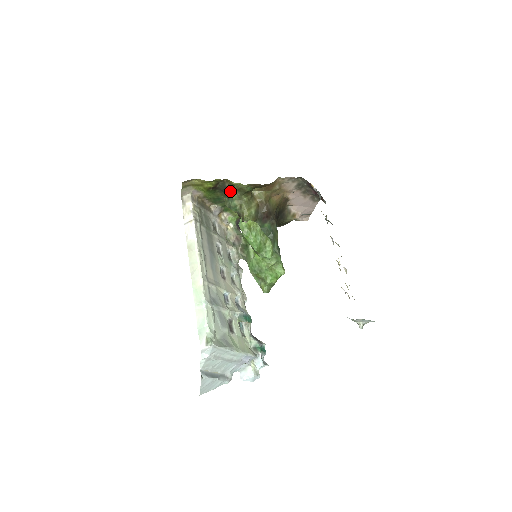
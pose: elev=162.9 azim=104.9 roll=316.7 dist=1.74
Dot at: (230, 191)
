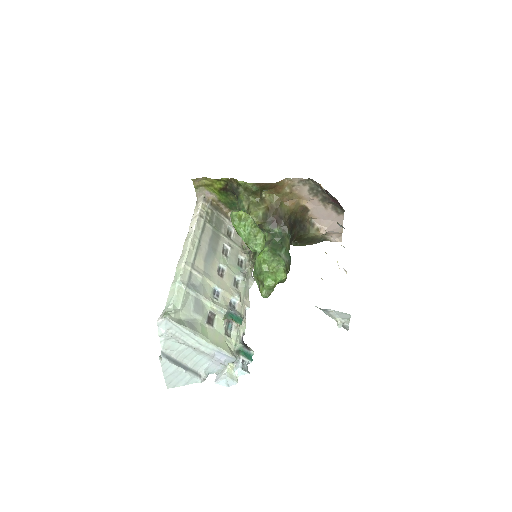
Dot at: (239, 192)
